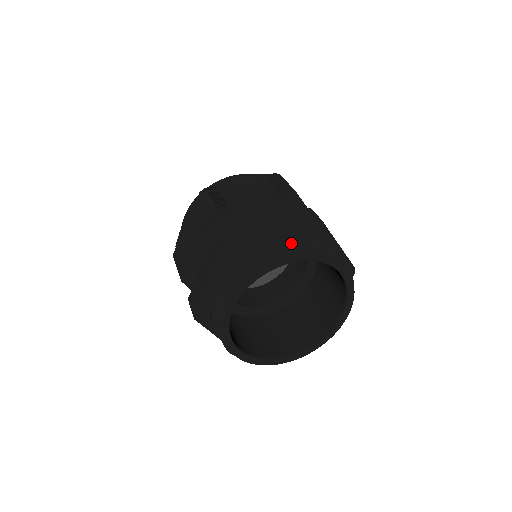
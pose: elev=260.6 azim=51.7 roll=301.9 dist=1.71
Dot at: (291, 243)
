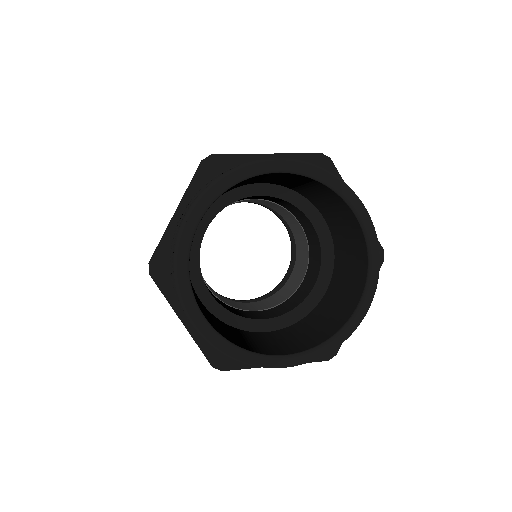
Dot at: occluded
